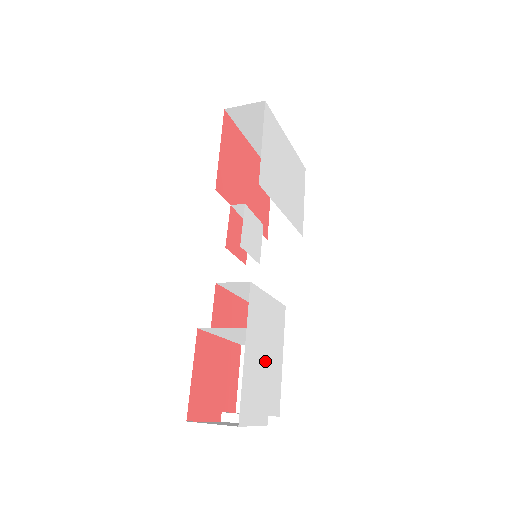
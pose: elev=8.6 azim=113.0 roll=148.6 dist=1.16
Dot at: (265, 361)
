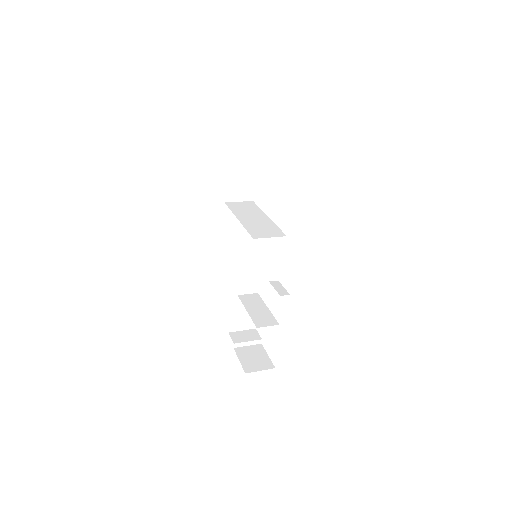
Dot at: occluded
